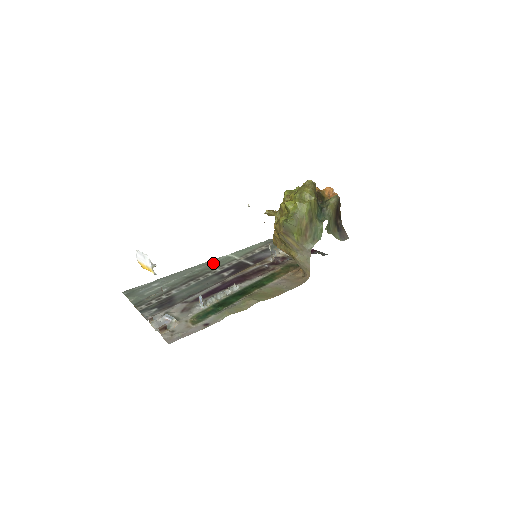
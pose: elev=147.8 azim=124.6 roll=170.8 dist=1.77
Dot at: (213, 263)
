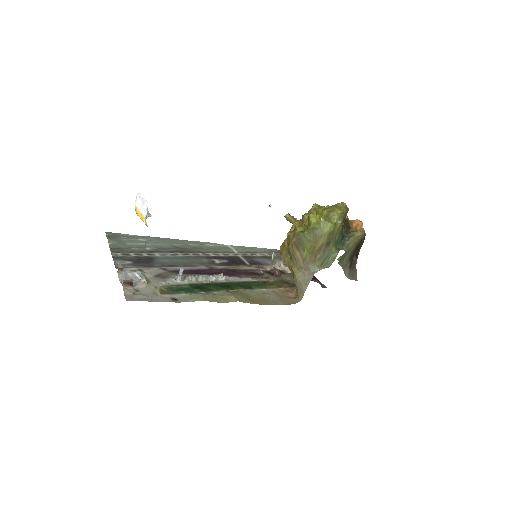
Dot at: (209, 246)
